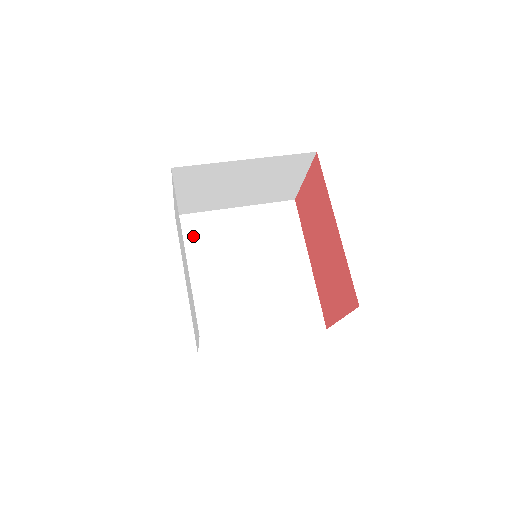
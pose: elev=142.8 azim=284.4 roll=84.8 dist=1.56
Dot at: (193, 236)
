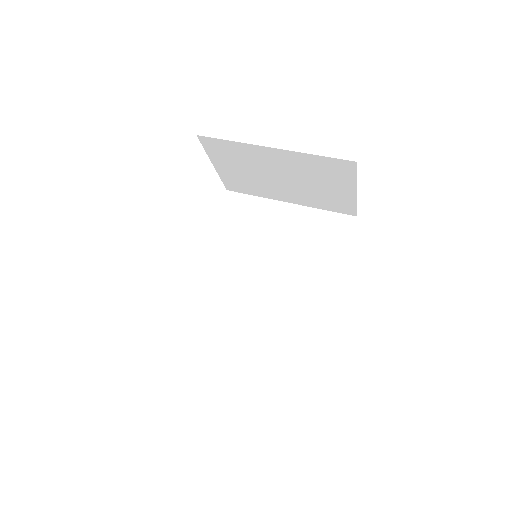
Dot at: (232, 216)
